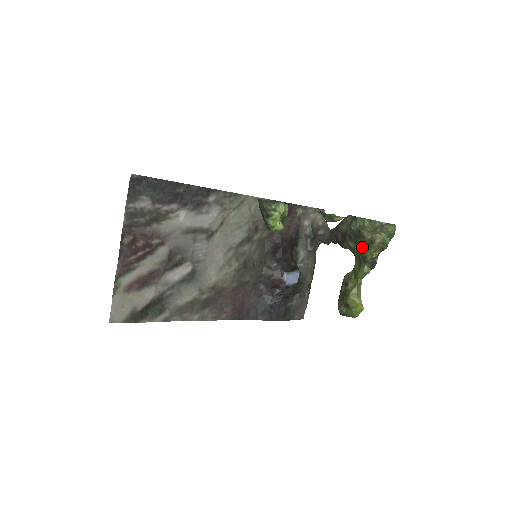
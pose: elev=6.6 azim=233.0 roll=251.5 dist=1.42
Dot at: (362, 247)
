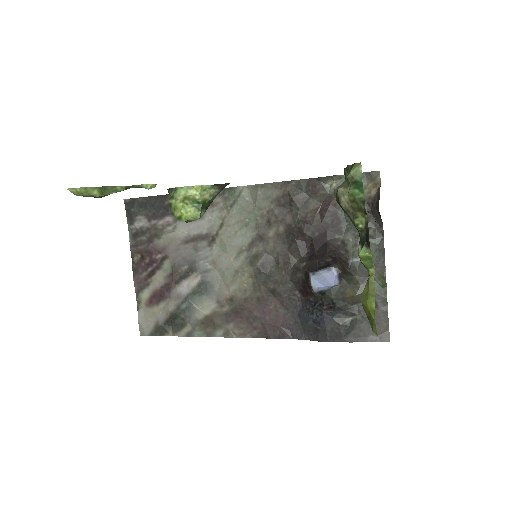
Dot at: occluded
